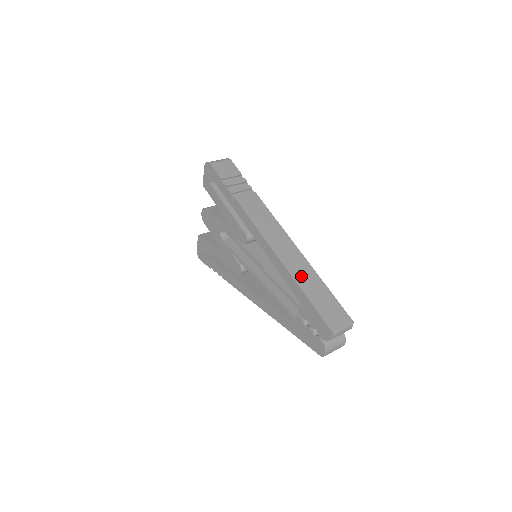
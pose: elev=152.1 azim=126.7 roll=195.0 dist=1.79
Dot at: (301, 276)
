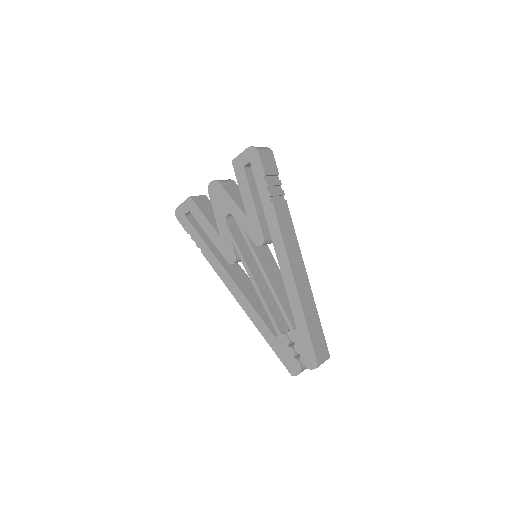
Dot at: (306, 305)
